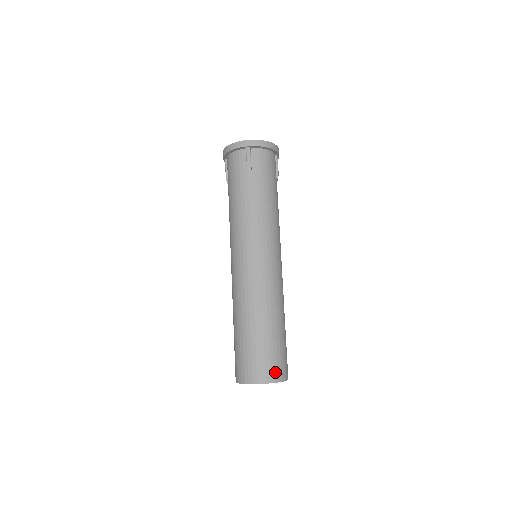
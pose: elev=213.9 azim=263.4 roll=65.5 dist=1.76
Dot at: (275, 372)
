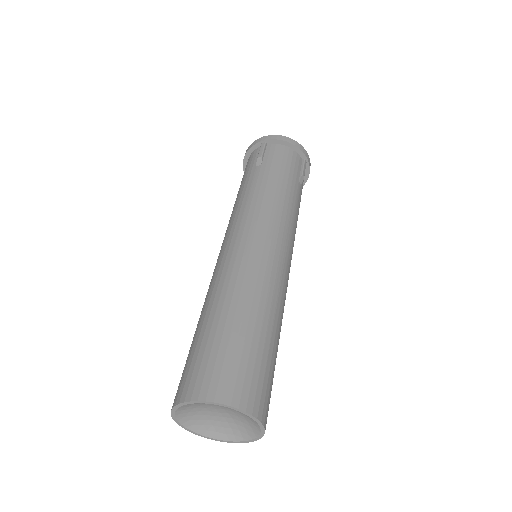
Dot at: (228, 386)
